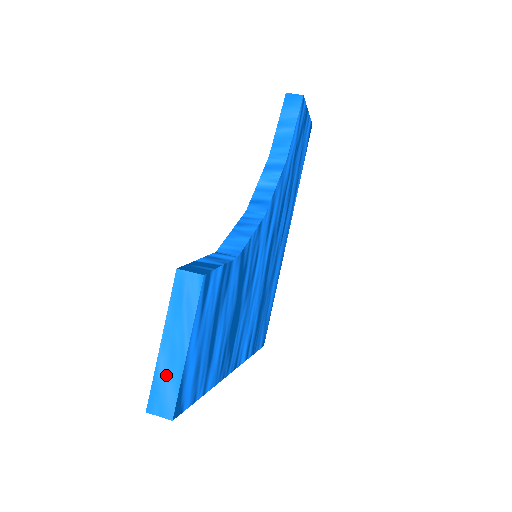
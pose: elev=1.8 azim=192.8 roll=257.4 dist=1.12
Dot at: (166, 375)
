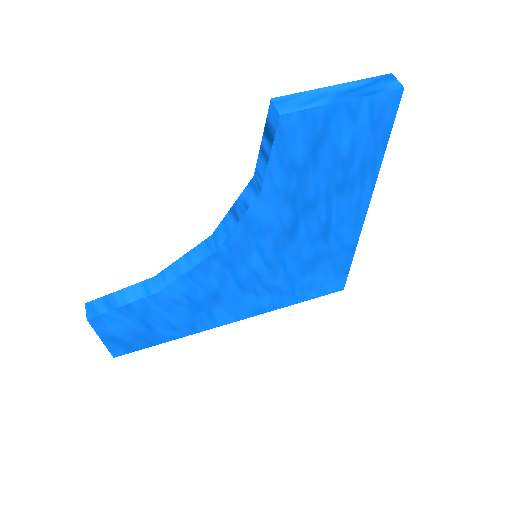
Dot at: occluded
